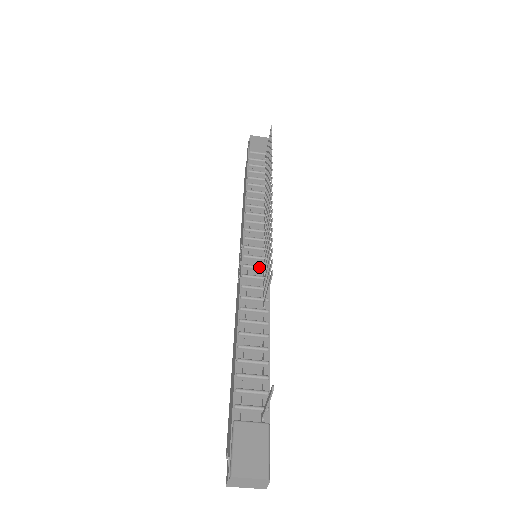
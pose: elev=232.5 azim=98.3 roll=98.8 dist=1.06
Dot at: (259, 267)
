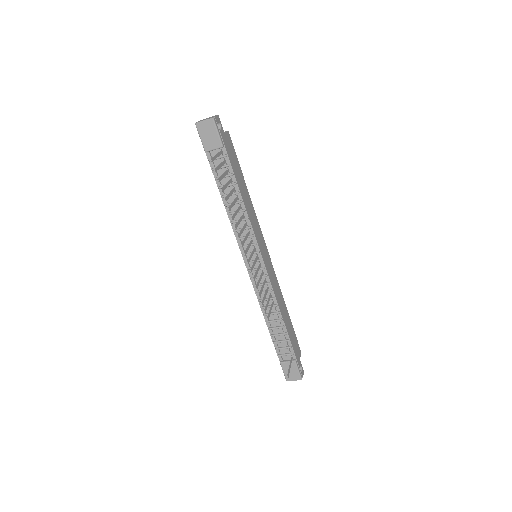
Dot at: occluded
